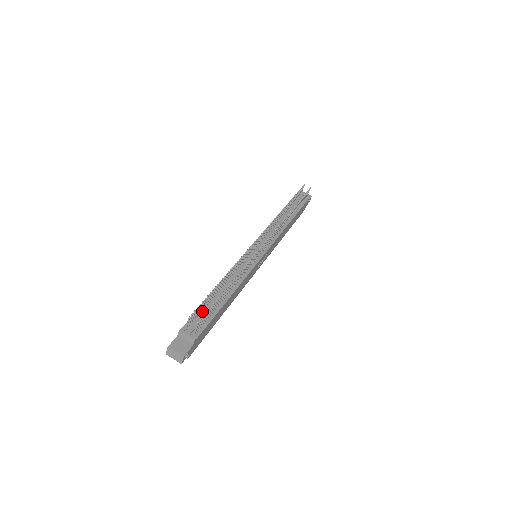
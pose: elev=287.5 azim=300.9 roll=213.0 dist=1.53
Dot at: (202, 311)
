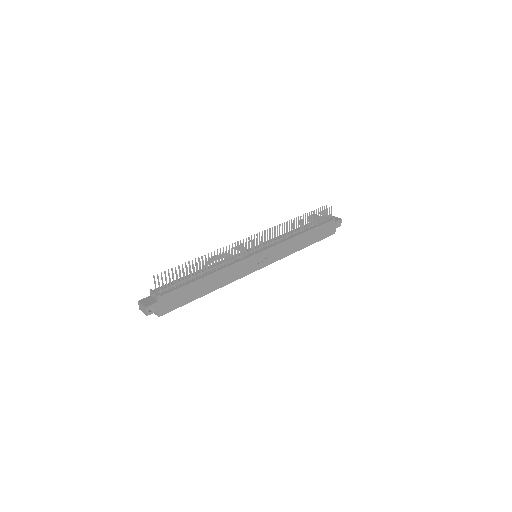
Dot at: occluded
